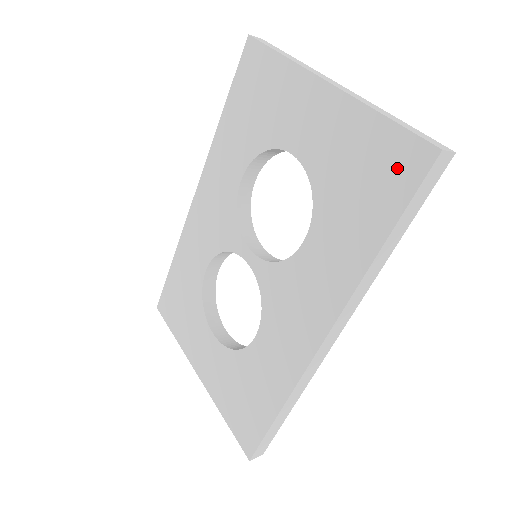
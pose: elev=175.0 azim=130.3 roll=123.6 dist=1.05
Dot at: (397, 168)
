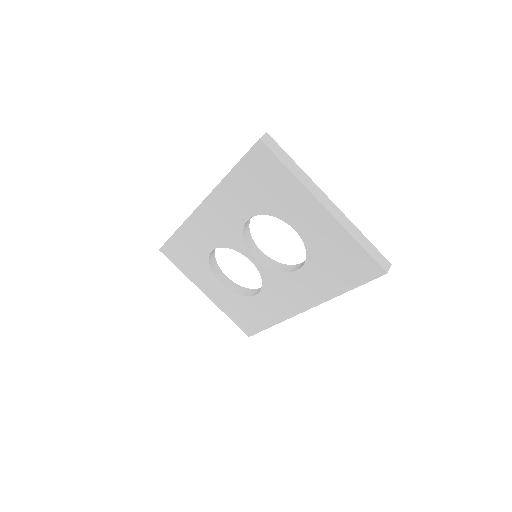
Dot at: (362, 269)
